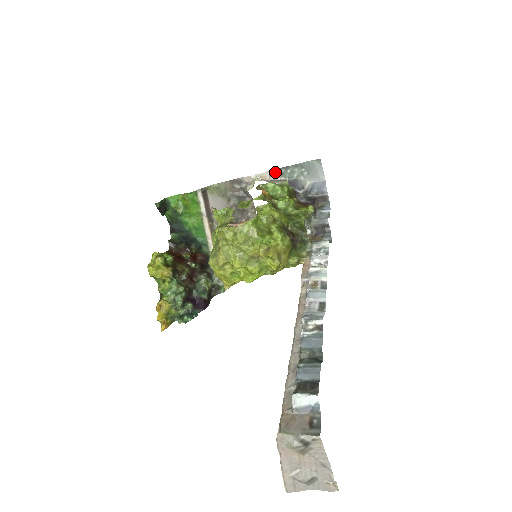
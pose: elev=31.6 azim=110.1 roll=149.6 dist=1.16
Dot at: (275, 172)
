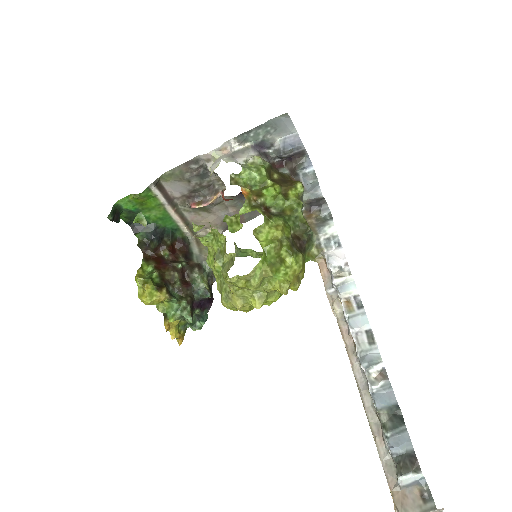
Dot at: (236, 140)
